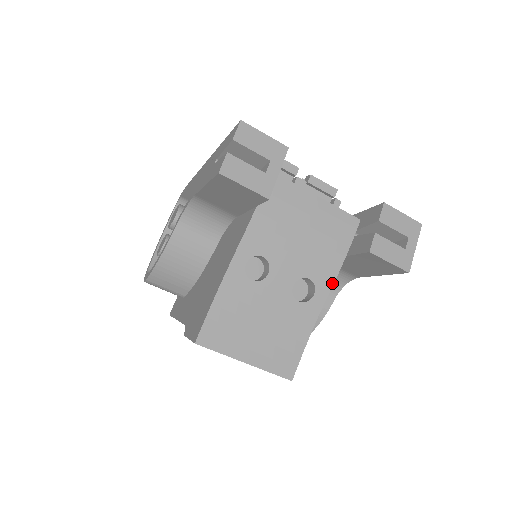
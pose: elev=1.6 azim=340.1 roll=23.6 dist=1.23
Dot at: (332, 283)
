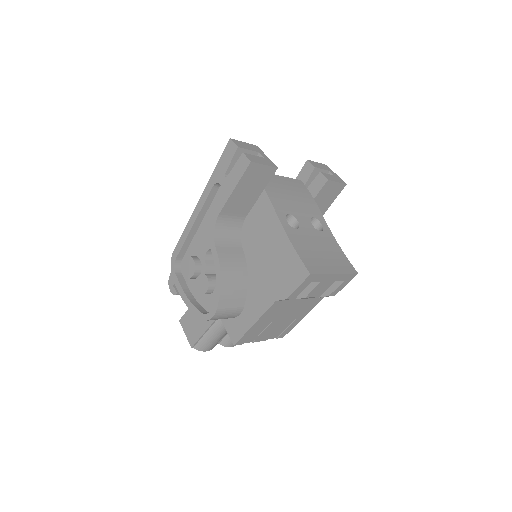
Dot at: (322, 215)
